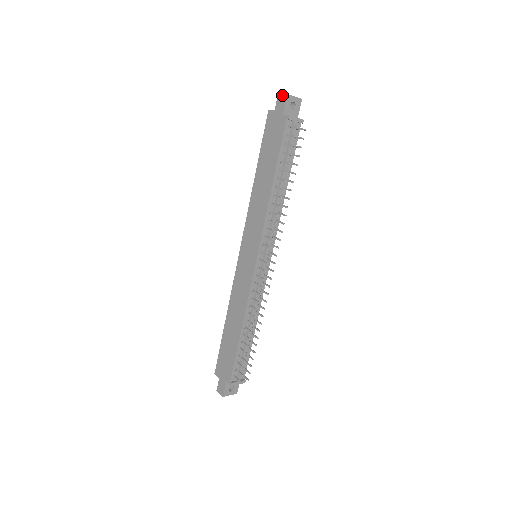
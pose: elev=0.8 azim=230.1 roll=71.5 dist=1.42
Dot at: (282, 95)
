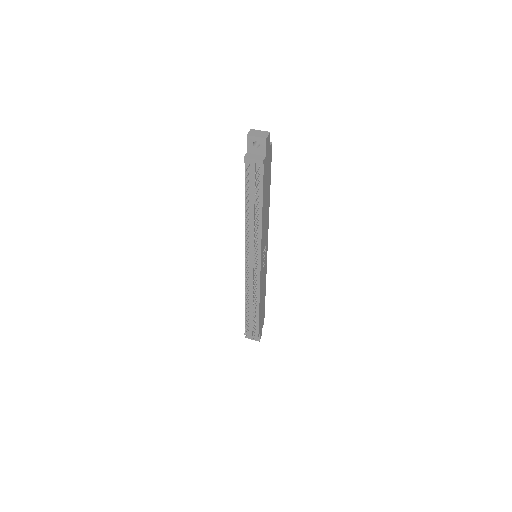
Dot at: (248, 133)
